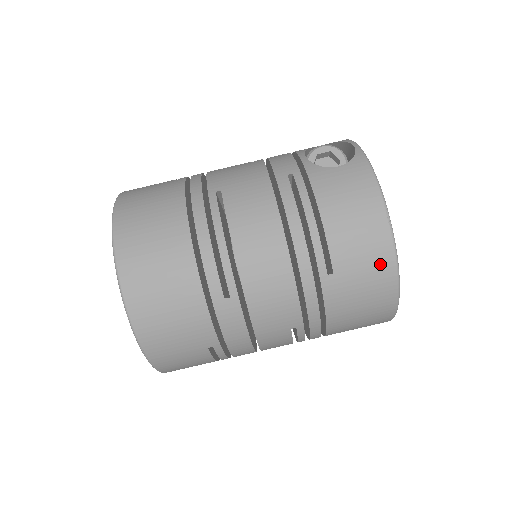
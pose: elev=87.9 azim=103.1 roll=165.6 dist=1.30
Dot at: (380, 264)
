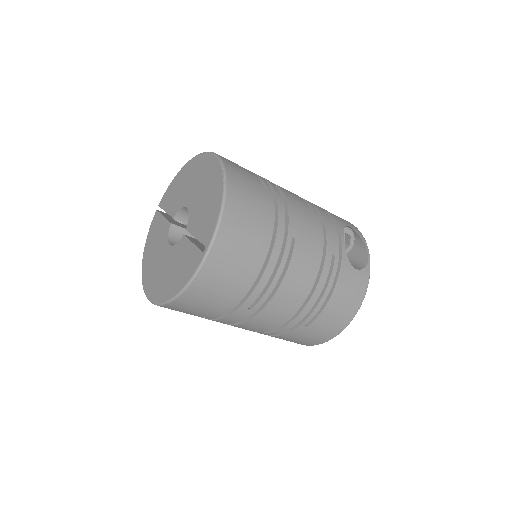
Dot at: (329, 334)
